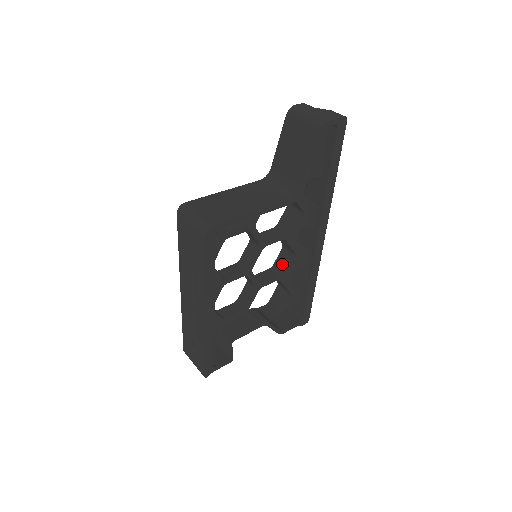
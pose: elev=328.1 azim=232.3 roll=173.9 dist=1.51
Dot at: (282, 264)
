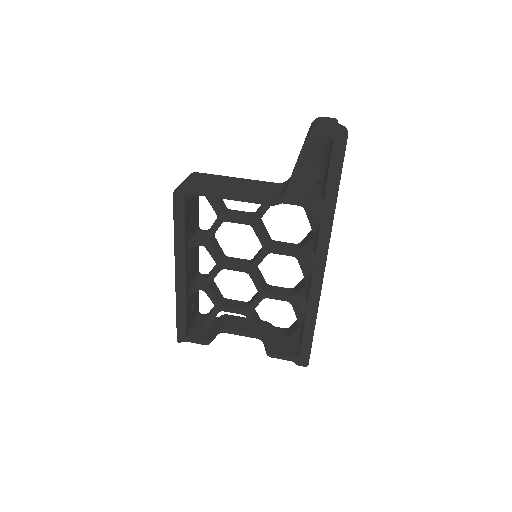
Dot at: (298, 287)
